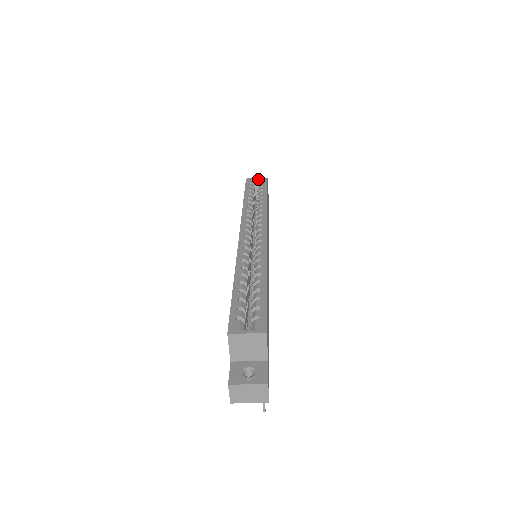
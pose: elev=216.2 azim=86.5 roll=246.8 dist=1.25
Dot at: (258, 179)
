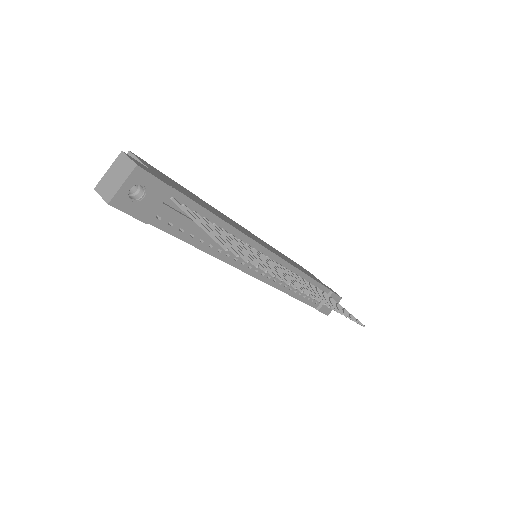
Dot at: occluded
